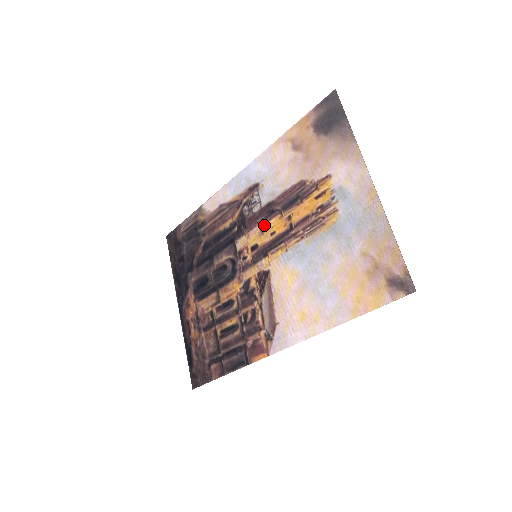
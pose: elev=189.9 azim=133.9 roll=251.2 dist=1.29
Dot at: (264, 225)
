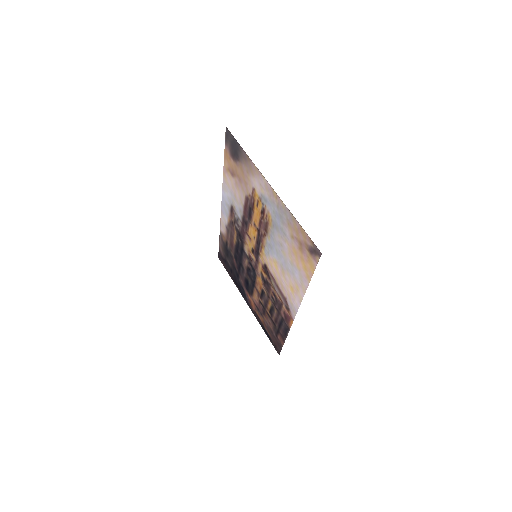
Dot at: (248, 234)
